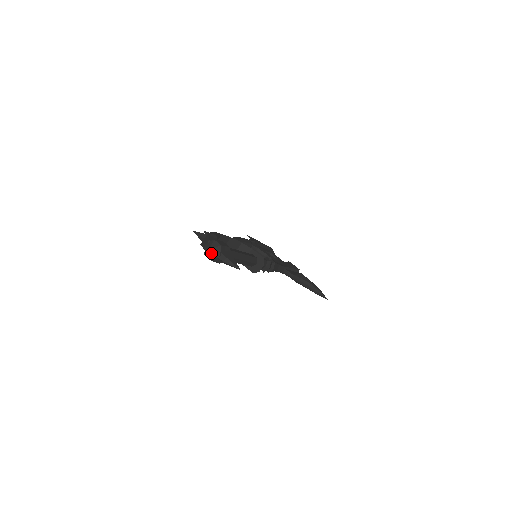
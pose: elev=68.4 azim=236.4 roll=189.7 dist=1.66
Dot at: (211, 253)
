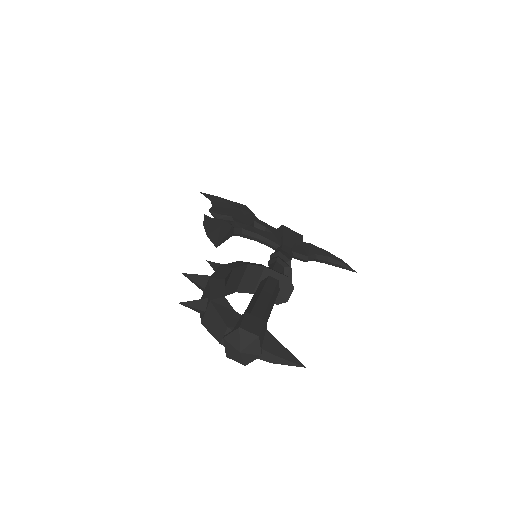
Dot at: (243, 356)
